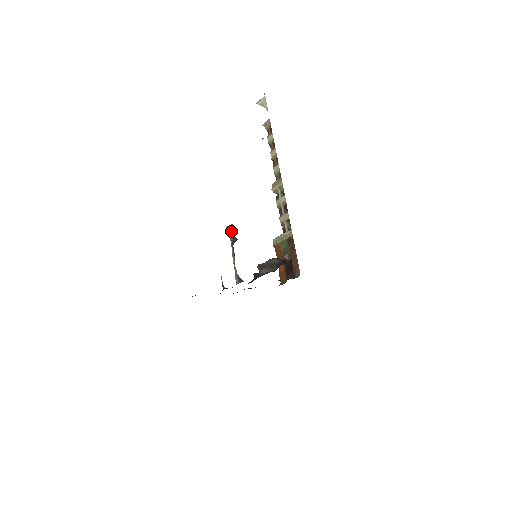
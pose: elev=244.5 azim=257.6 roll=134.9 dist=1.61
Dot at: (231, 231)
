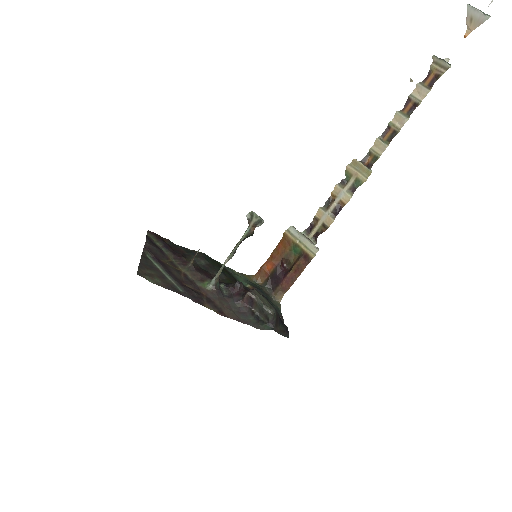
Dot at: (255, 227)
